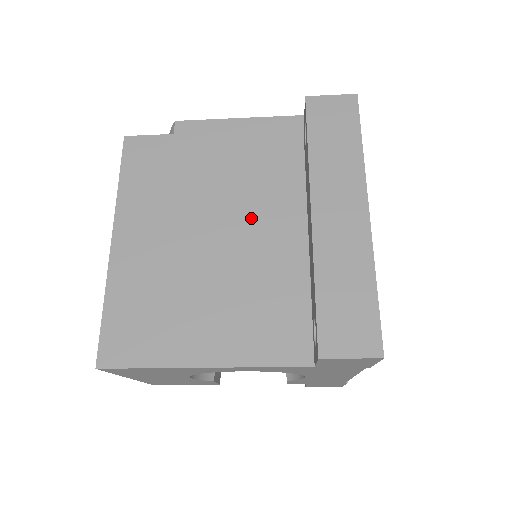
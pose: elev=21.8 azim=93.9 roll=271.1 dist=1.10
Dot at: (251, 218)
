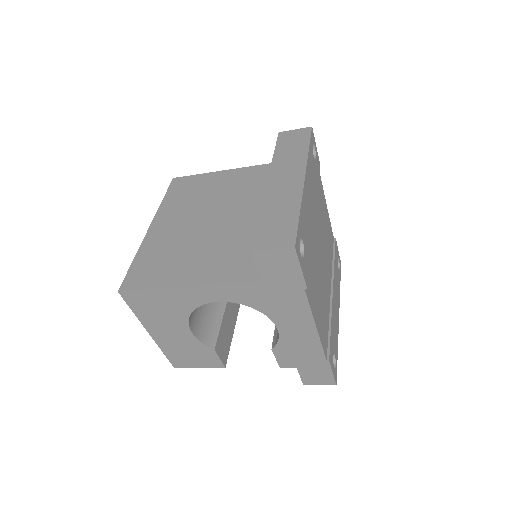
Dot at: (240, 208)
